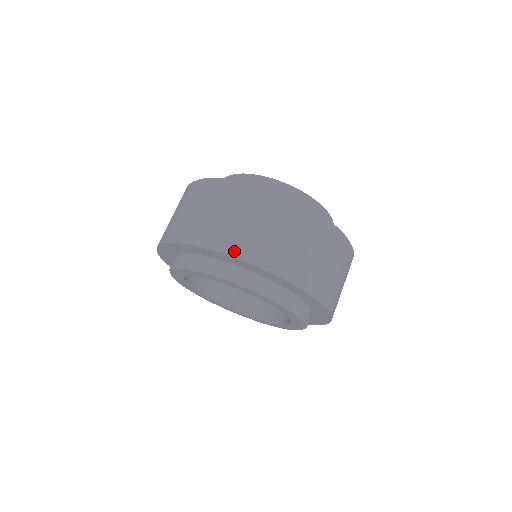
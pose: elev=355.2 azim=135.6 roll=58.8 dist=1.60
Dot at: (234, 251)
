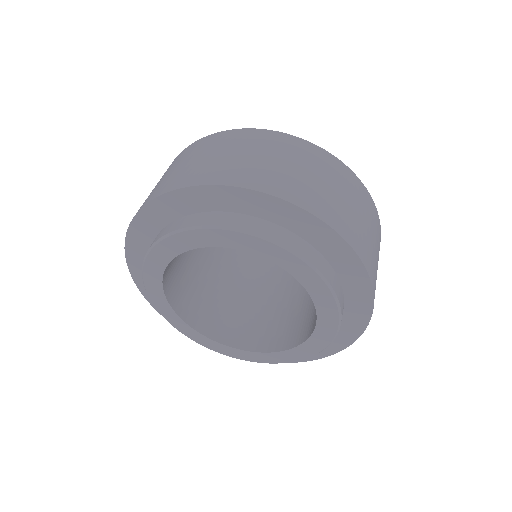
Dot at: occluded
